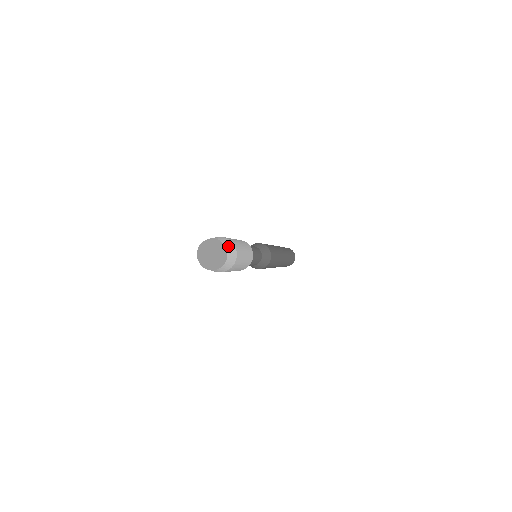
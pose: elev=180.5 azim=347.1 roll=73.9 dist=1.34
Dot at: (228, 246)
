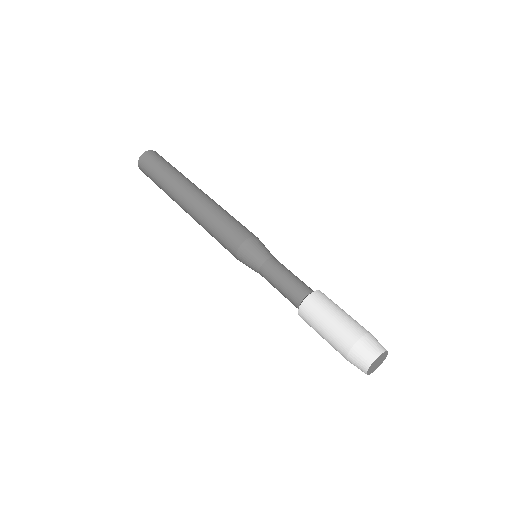
Dot at: occluded
